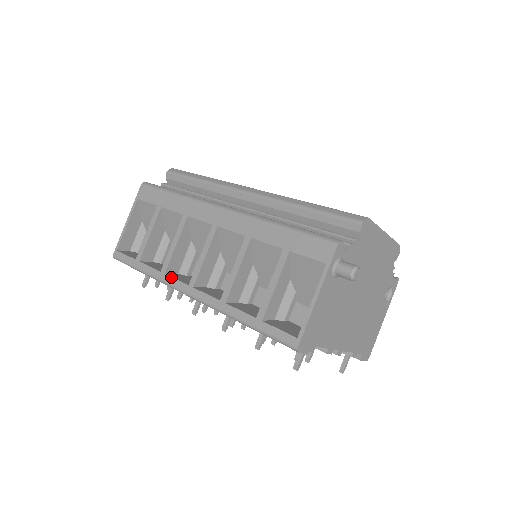
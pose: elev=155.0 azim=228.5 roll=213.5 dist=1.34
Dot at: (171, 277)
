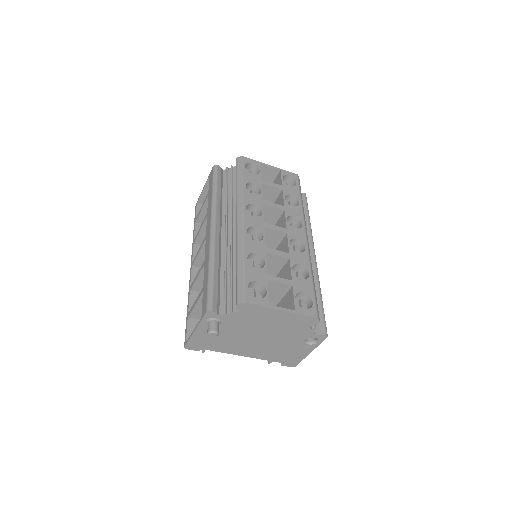
Dot at: (193, 249)
